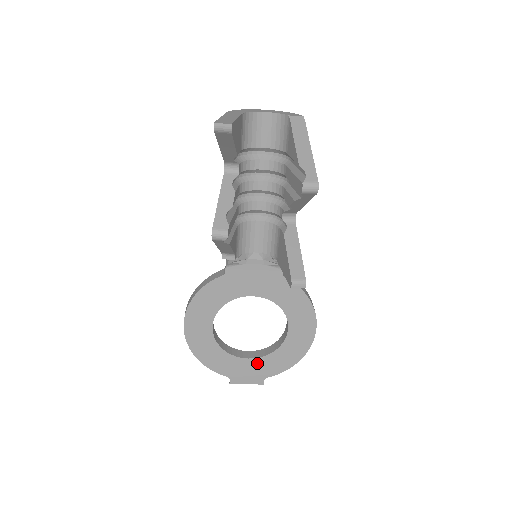
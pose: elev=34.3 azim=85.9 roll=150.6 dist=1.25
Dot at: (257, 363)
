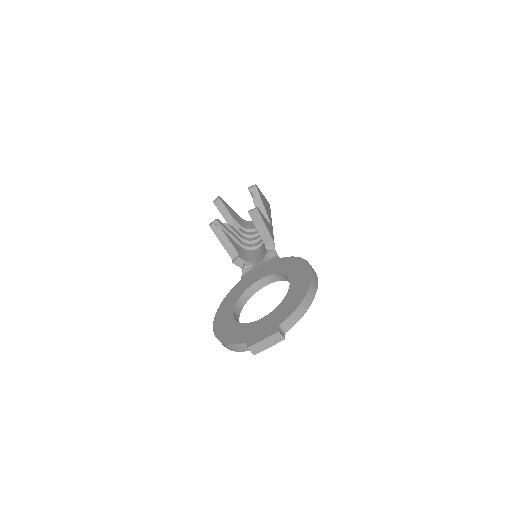
Dot at: (270, 318)
